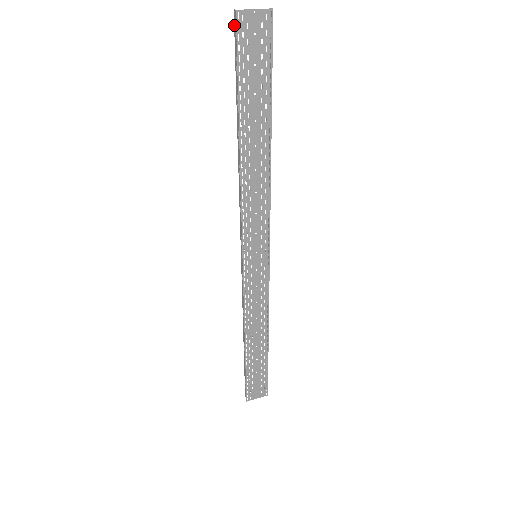
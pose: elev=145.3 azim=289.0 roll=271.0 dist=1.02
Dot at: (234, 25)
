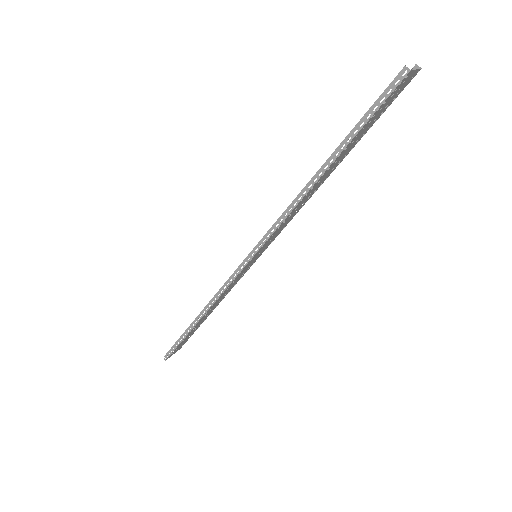
Dot at: (395, 79)
